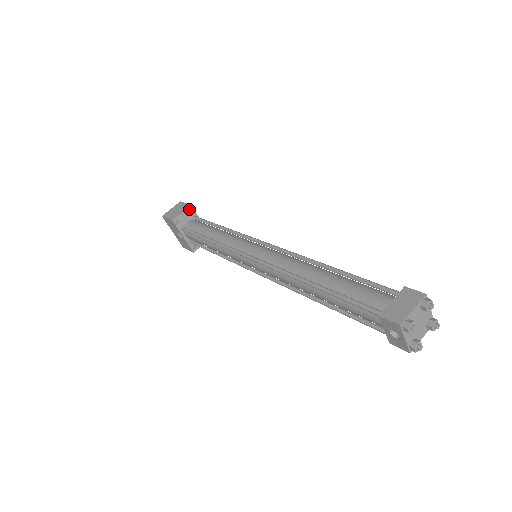
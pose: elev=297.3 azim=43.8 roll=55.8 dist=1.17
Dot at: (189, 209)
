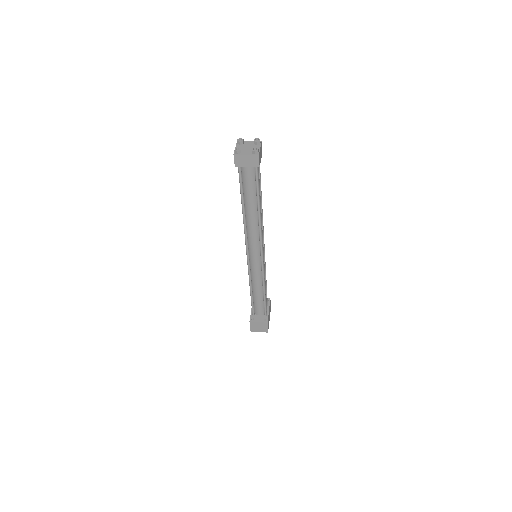
Dot at: occluded
